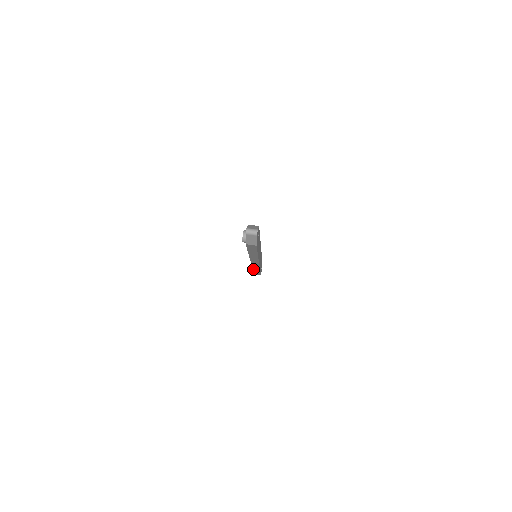
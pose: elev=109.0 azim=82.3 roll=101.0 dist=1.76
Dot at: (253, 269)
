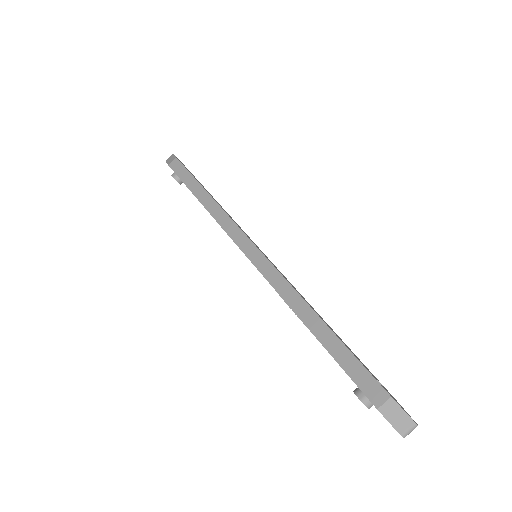
Dot at: occluded
